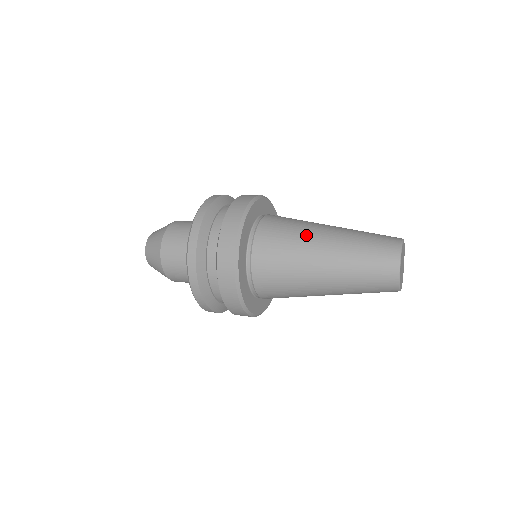
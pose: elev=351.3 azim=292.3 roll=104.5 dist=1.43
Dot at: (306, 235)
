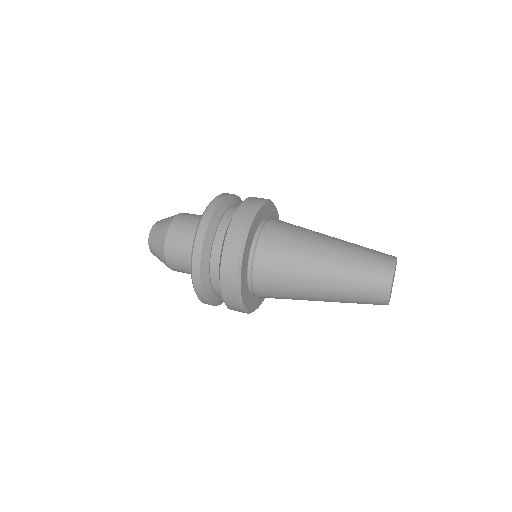
Dot at: (312, 234)
